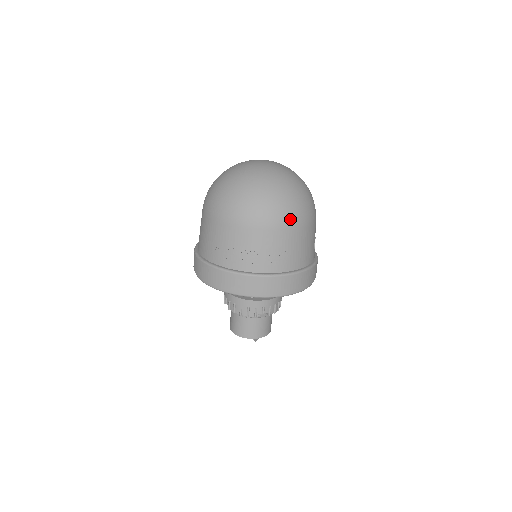
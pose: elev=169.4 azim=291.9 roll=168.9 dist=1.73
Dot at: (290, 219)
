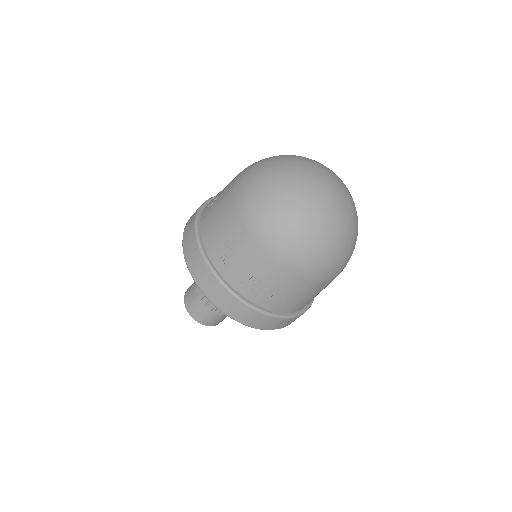
Dot at: (325, 274)
